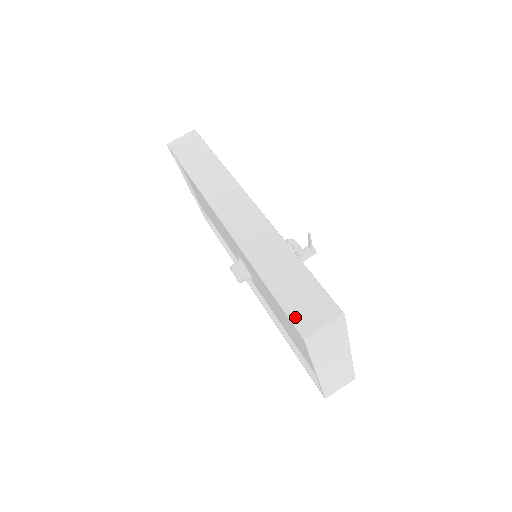
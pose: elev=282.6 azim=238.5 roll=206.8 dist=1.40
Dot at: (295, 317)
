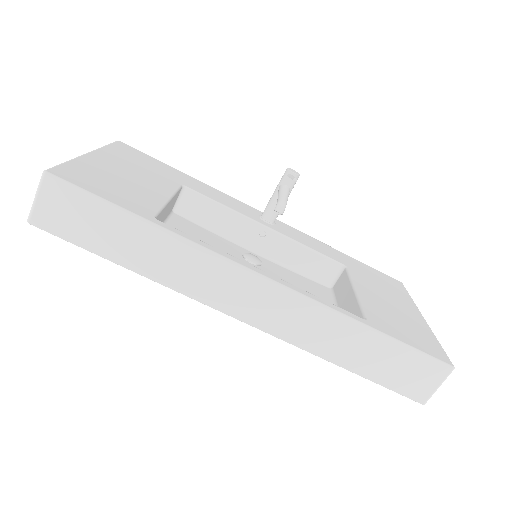
Dot at: (405, 391)
